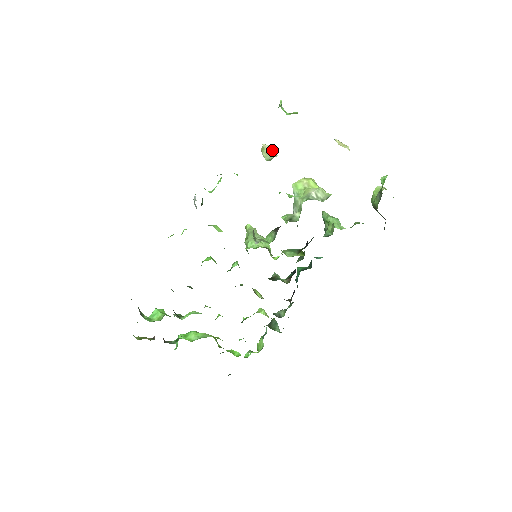
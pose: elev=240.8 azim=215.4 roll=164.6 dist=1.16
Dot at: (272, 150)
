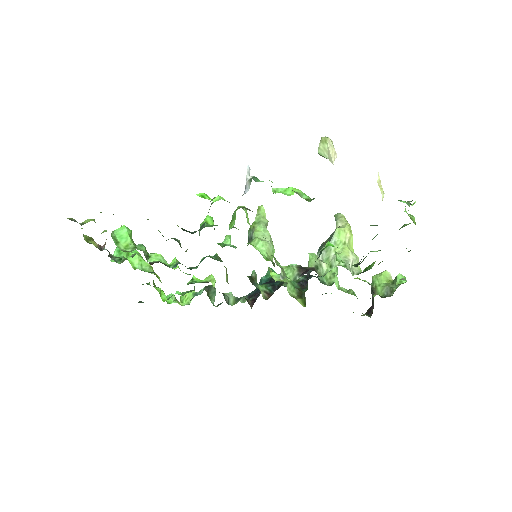
Dot at: (333, 153)
